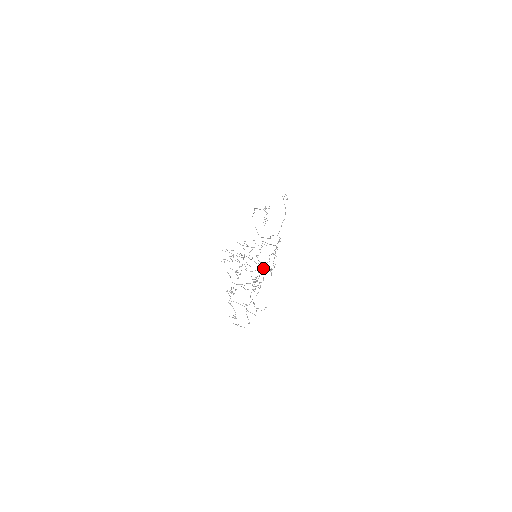
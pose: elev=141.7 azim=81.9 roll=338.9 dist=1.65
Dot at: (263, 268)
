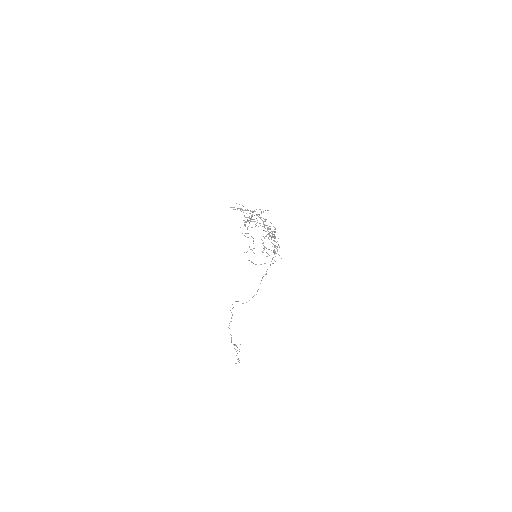
Dot at: occluded
